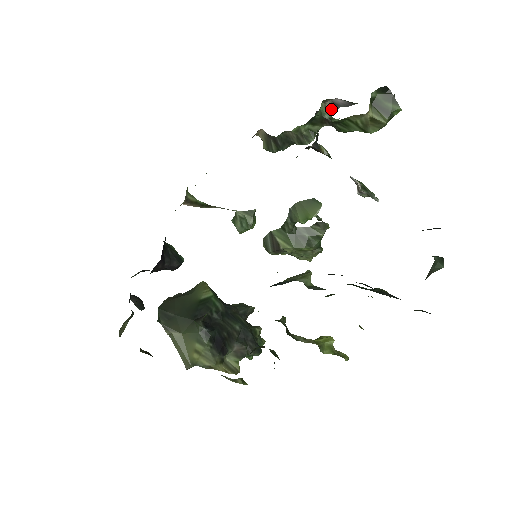
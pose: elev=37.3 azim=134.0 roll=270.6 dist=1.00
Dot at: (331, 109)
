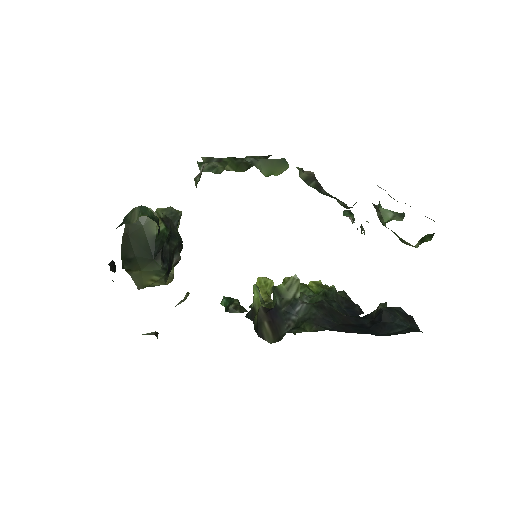
Dot at: occluded
